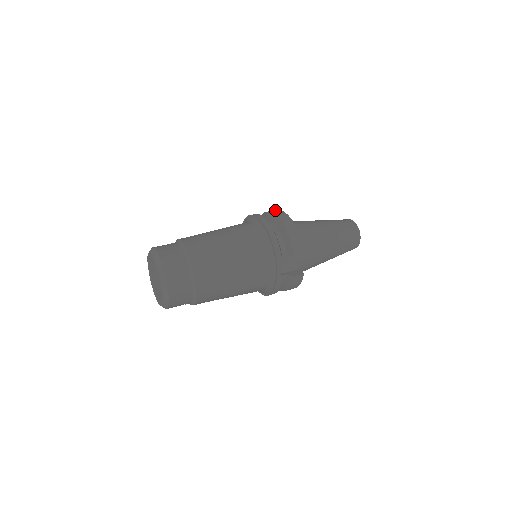
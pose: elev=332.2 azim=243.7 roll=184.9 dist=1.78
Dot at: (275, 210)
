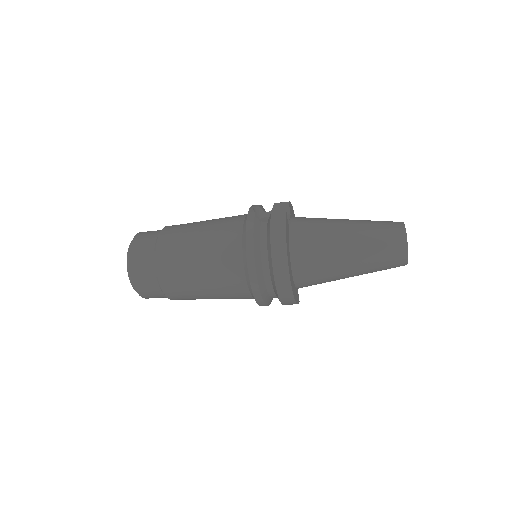
Dot at: occluded
